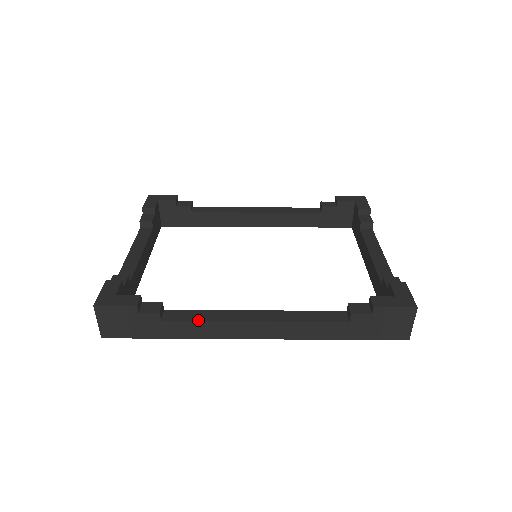
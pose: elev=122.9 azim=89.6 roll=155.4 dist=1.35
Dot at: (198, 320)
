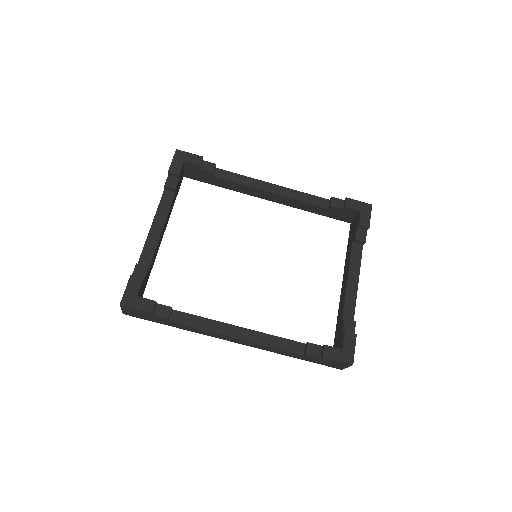
Dot at: (196, 327)
